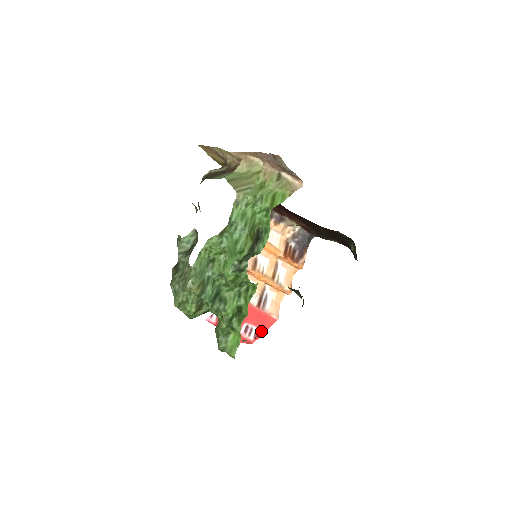
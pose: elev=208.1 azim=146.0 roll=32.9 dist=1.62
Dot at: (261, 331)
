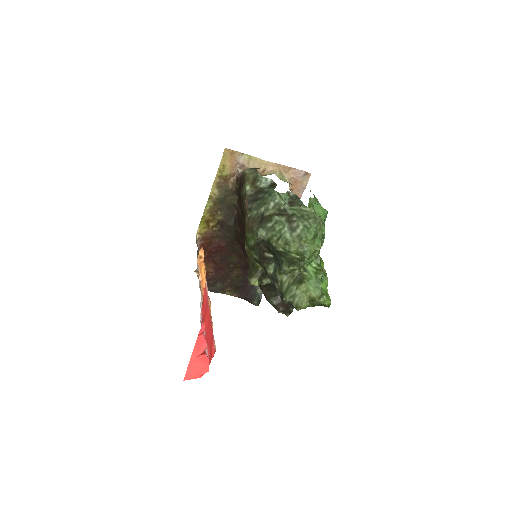
Dot at: occluded
